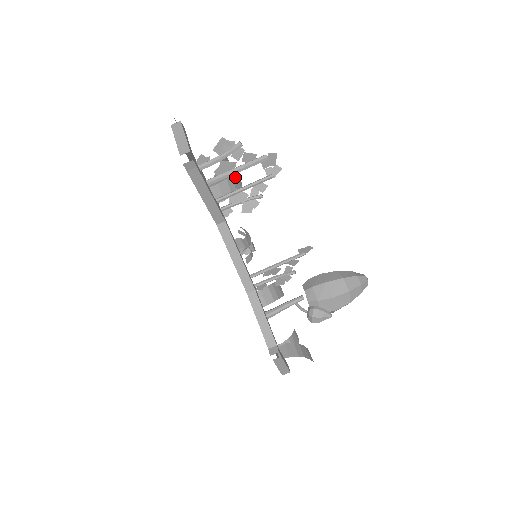
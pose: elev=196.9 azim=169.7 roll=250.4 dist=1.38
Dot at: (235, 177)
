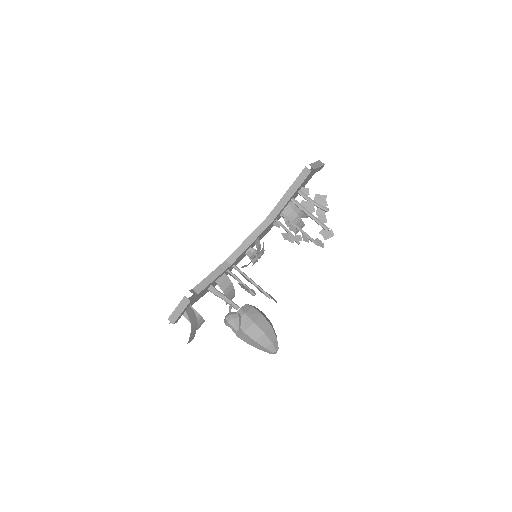
Dot at: (300, 224)
